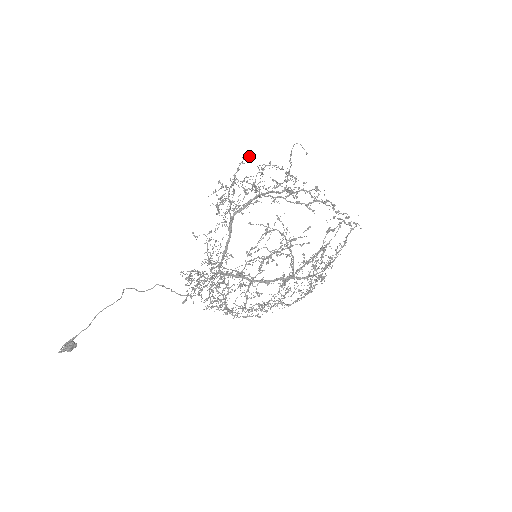
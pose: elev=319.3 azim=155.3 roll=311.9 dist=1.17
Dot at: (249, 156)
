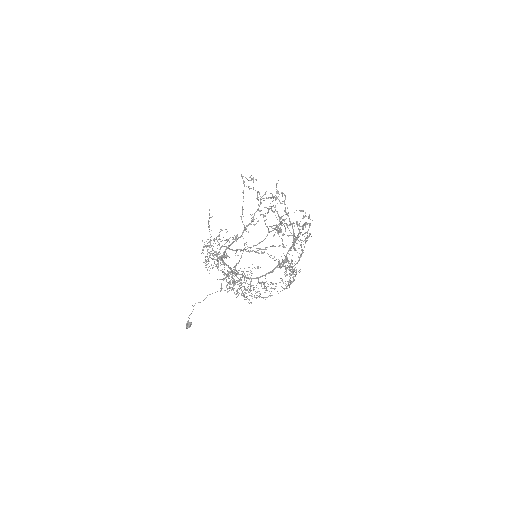
Dot at: occluded
